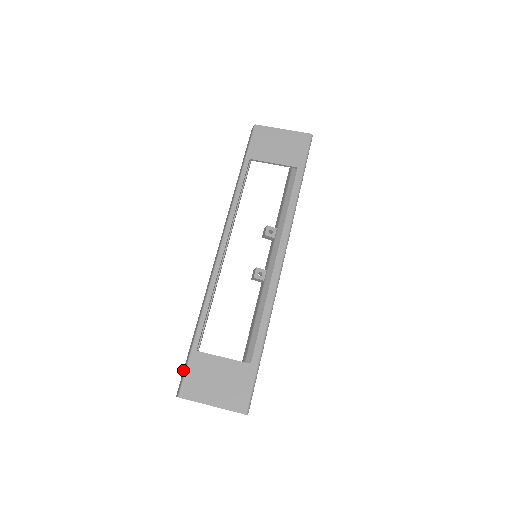
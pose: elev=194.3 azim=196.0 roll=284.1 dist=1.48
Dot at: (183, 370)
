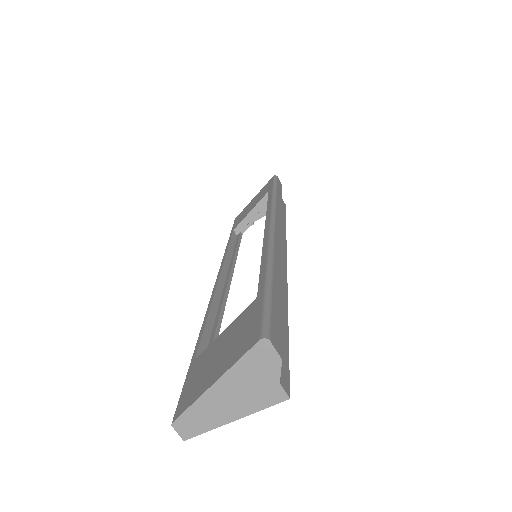
Dot at: occluded
